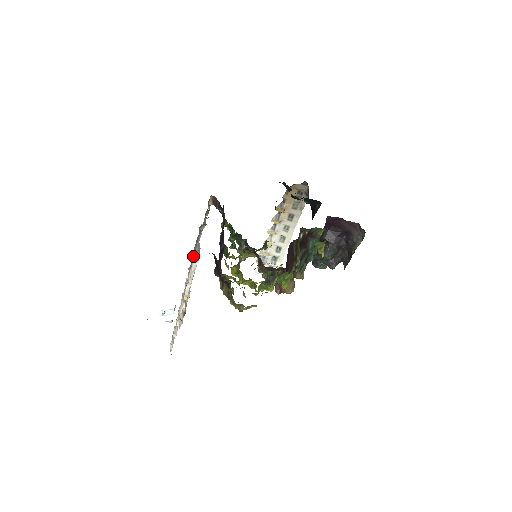
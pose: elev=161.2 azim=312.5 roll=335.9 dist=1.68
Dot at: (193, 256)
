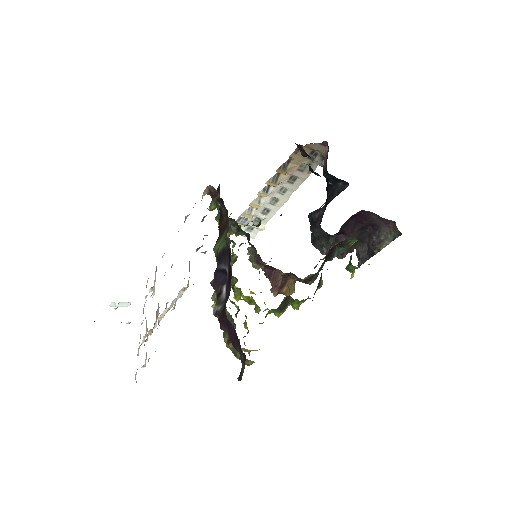
Dot at: occluded
